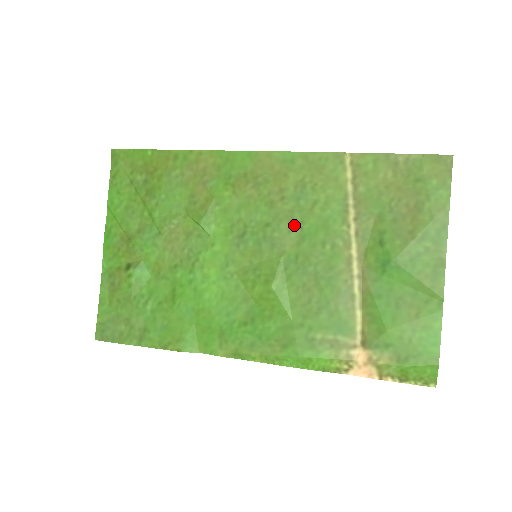
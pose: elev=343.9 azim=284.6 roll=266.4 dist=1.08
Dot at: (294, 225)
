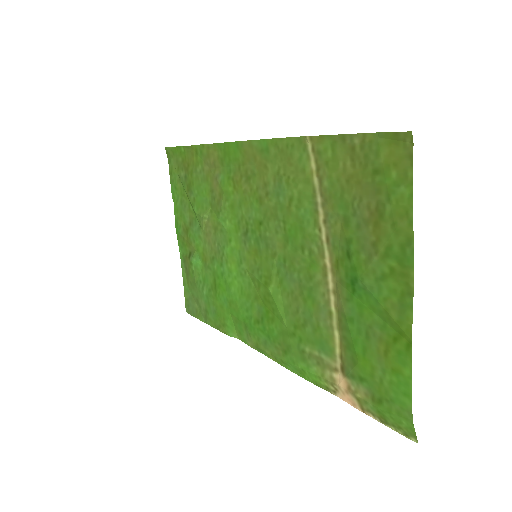
Dot at: (279, 225)
